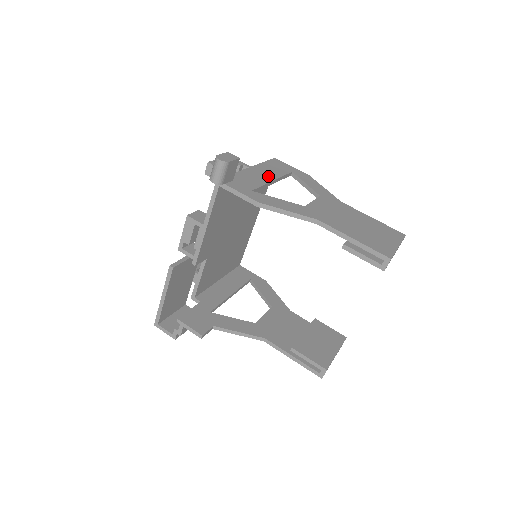
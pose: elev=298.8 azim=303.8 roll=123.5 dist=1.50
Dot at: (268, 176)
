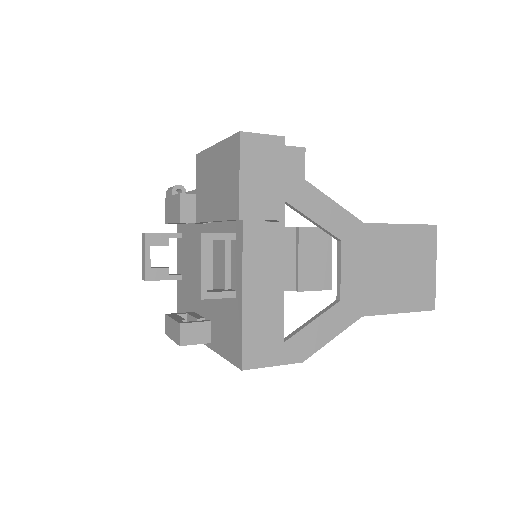
Dot at: occluded
